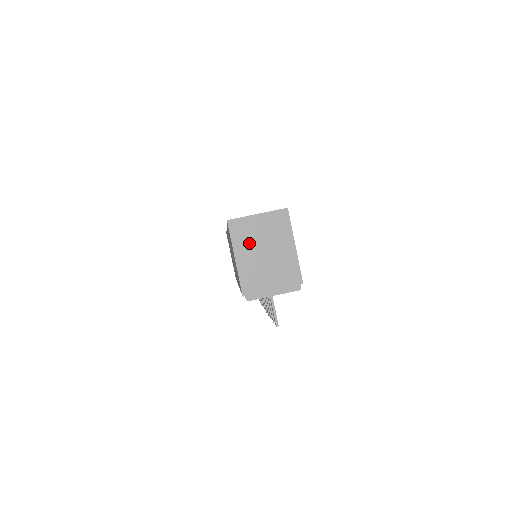
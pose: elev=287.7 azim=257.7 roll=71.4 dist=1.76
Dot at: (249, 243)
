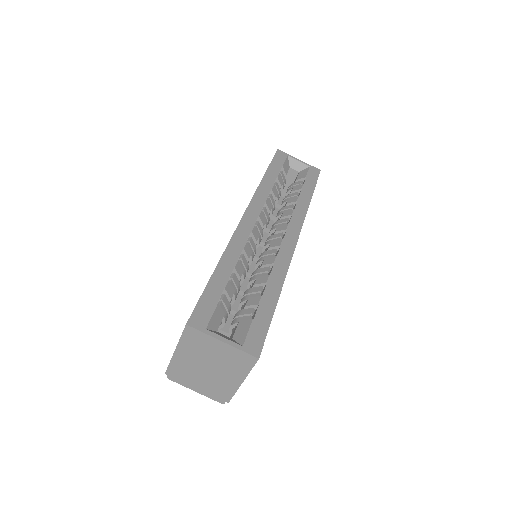
Dot at: (197, 352)
